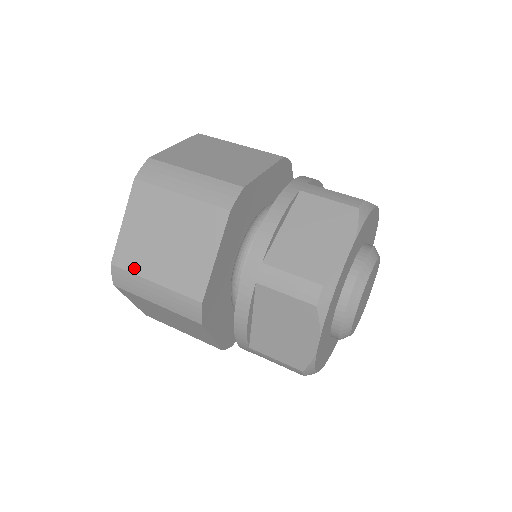
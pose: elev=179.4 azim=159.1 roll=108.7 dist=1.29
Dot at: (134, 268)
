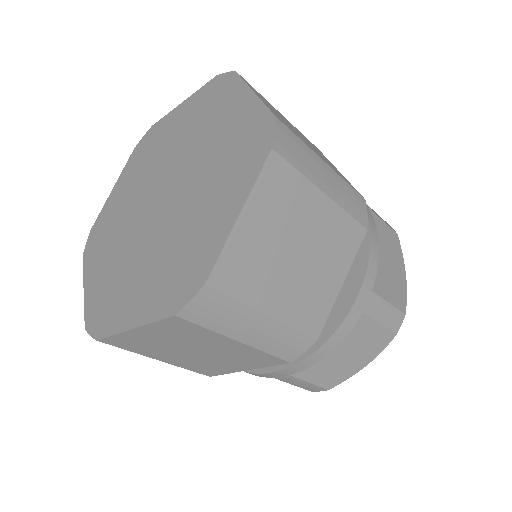
Dot at: (243, 293)
